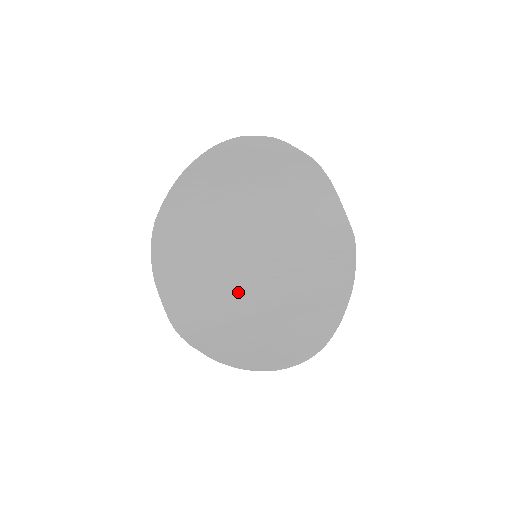
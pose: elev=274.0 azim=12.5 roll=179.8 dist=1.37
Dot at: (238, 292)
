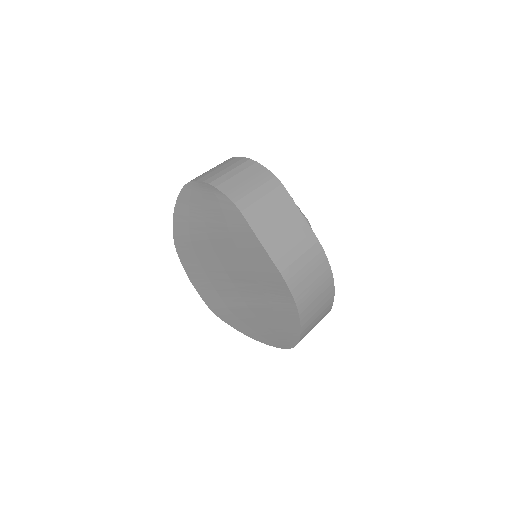
Dot at: (232, 297)
